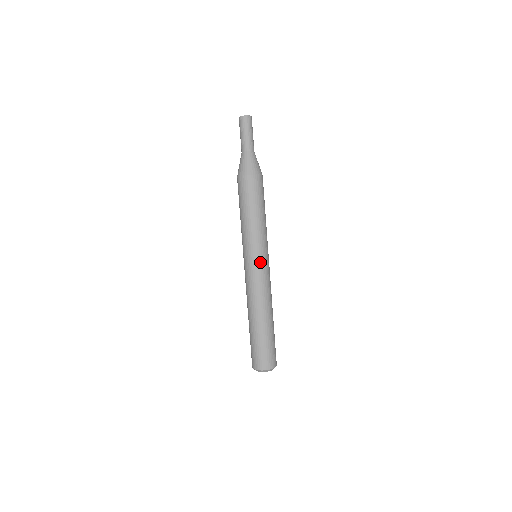
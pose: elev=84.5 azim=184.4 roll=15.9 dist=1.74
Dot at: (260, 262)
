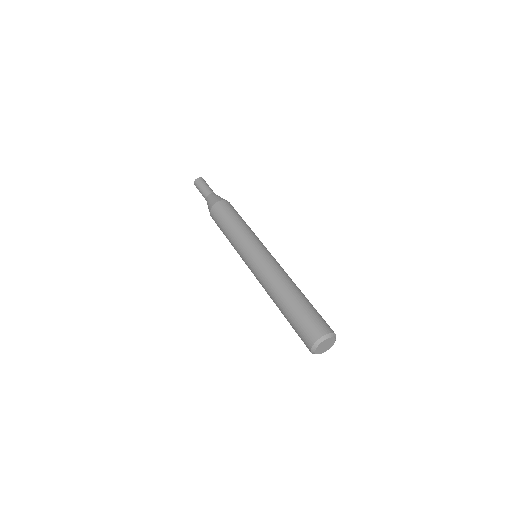
Dot at: occluded
